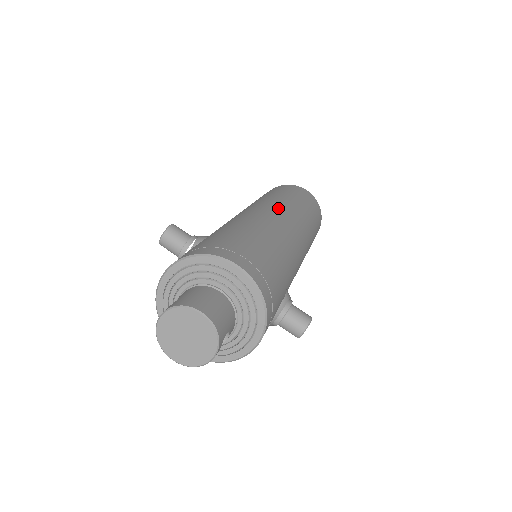
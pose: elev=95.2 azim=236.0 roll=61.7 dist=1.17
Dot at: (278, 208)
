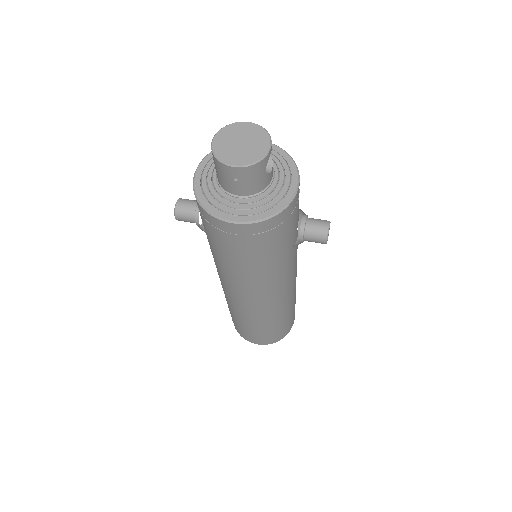
Dot at: occluded
